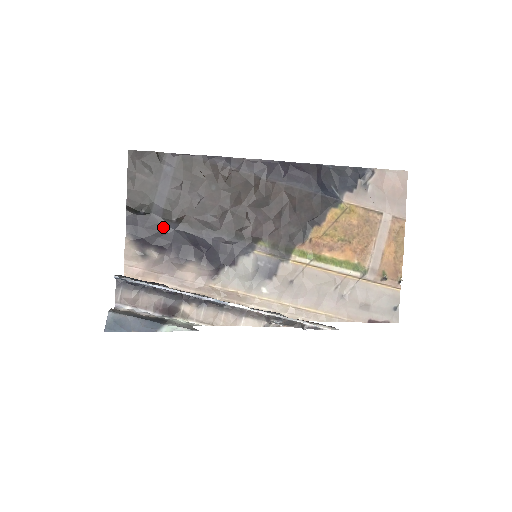
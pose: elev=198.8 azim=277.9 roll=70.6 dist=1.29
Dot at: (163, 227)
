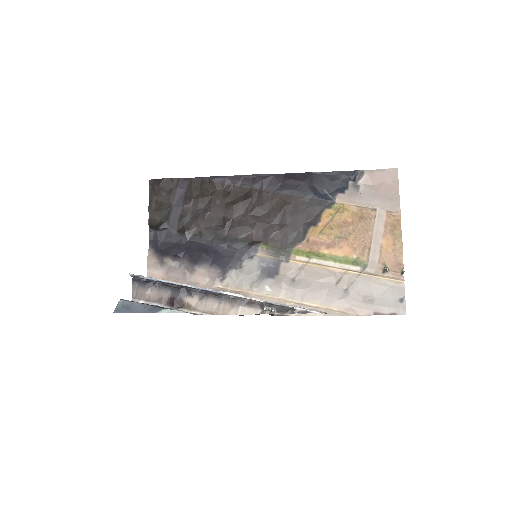
Dot at: (178, 239)
